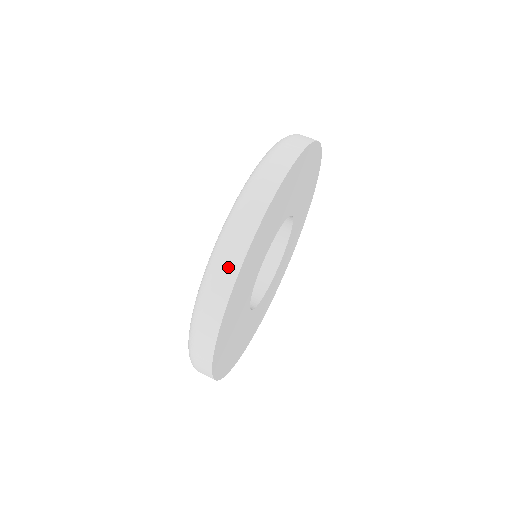
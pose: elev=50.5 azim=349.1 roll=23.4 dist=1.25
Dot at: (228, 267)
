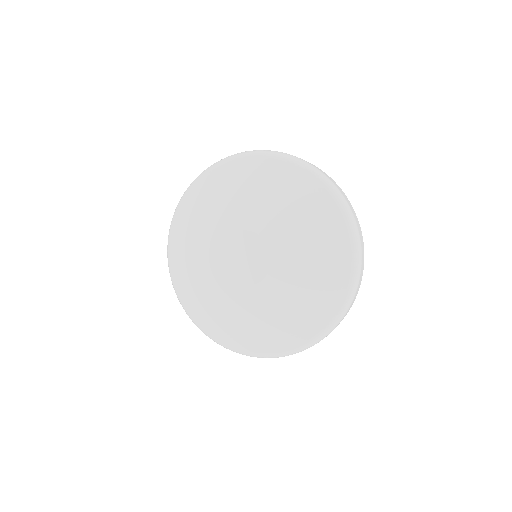
Dot at: occluded
